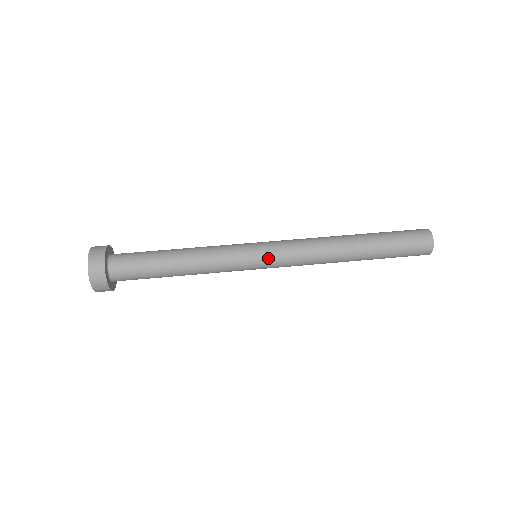
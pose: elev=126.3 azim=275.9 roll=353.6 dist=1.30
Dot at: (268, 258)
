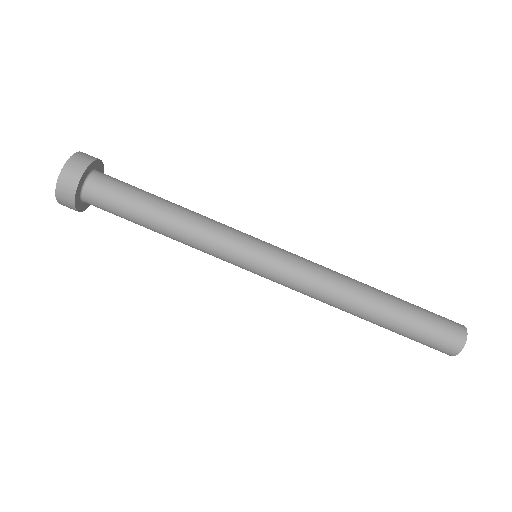
Dot at: (262, 276)
